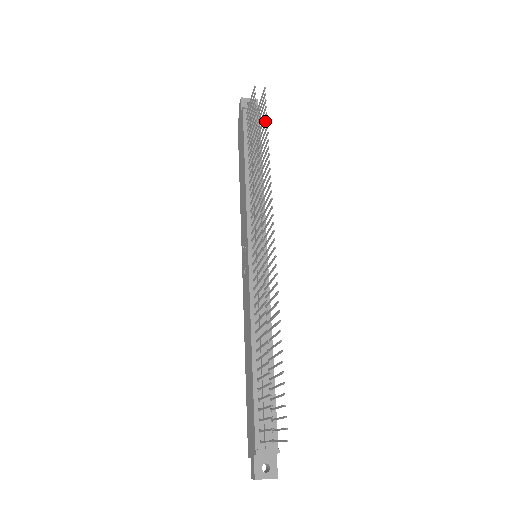
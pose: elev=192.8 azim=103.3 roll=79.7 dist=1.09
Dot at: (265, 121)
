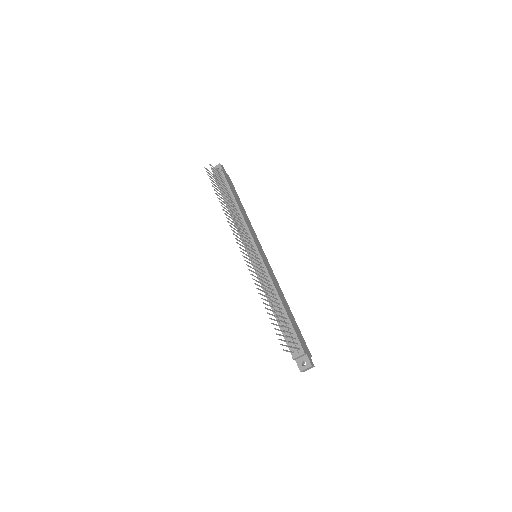
Dot at: (218, 183)
